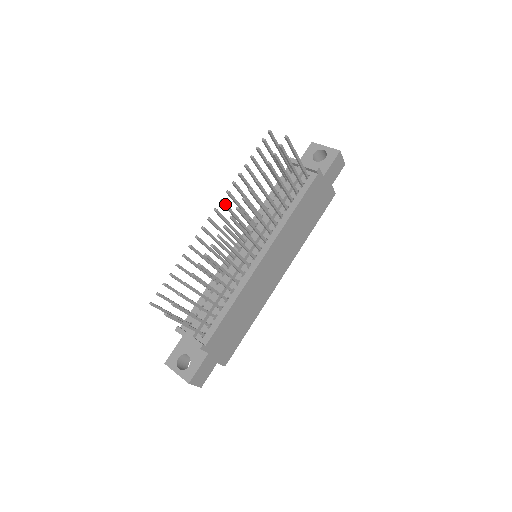
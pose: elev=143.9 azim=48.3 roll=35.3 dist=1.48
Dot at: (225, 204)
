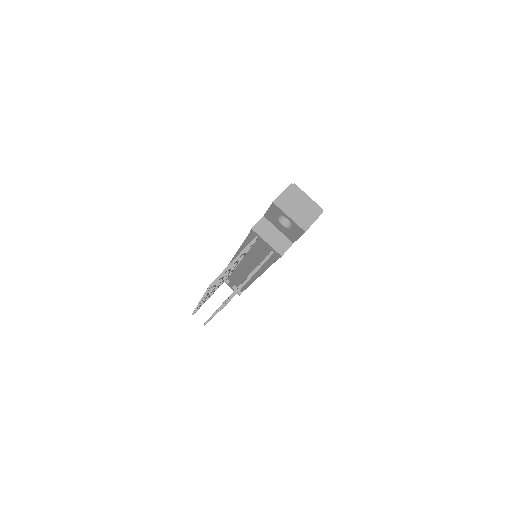
Dot at: occluded
